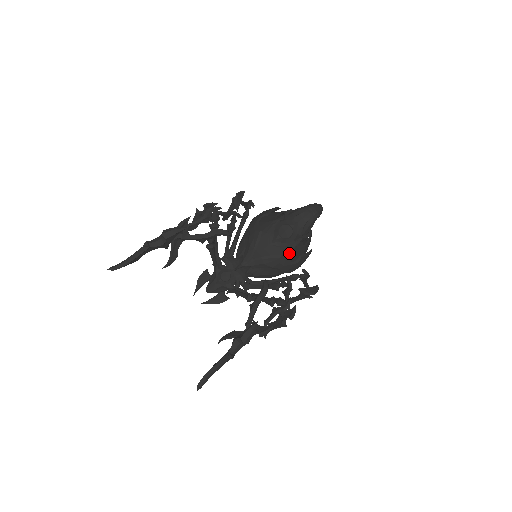
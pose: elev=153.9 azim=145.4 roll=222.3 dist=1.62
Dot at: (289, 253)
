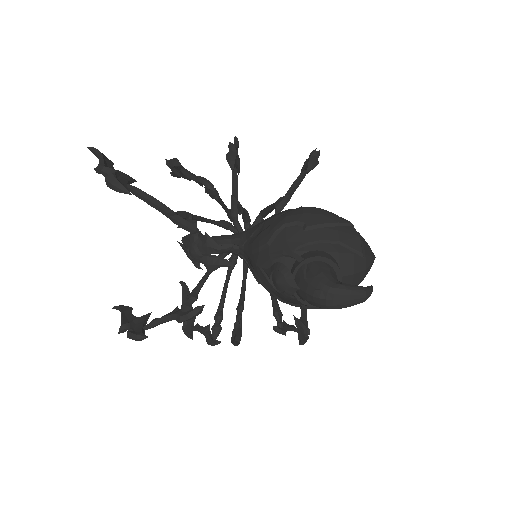
Dot at: occluded
